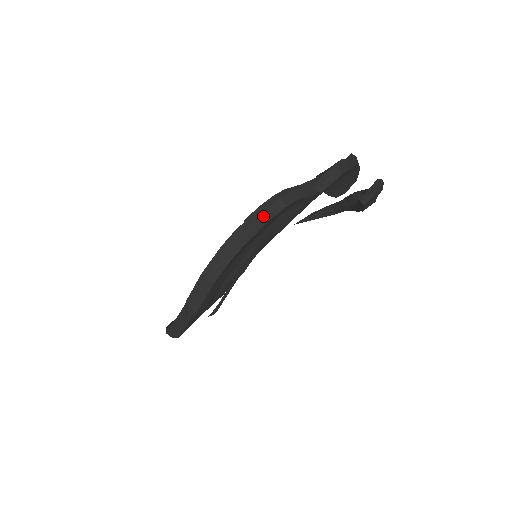
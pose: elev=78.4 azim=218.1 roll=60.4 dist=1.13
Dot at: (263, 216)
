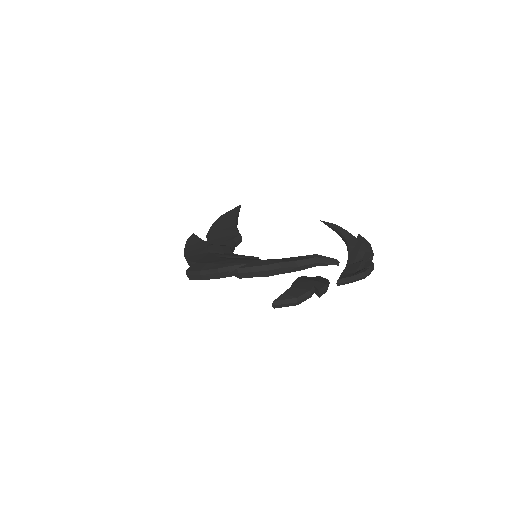
Dot at: (250, 274)
